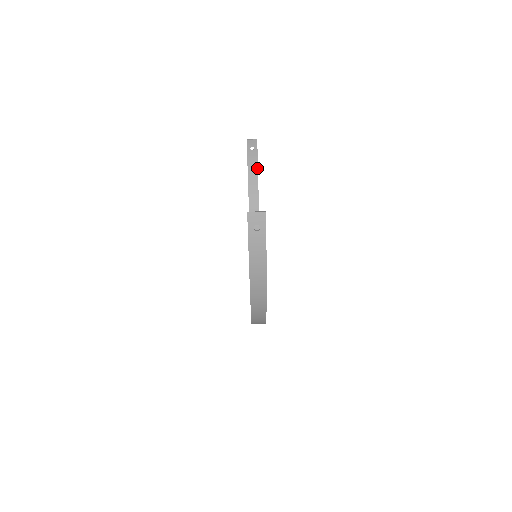
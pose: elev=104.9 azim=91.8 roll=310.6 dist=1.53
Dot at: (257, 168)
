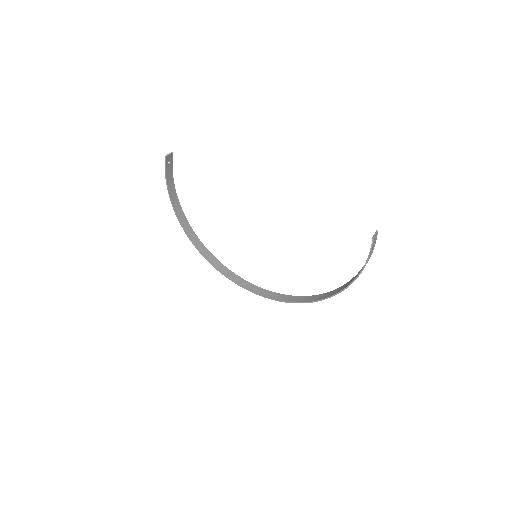
Dot at: (173, 178)
